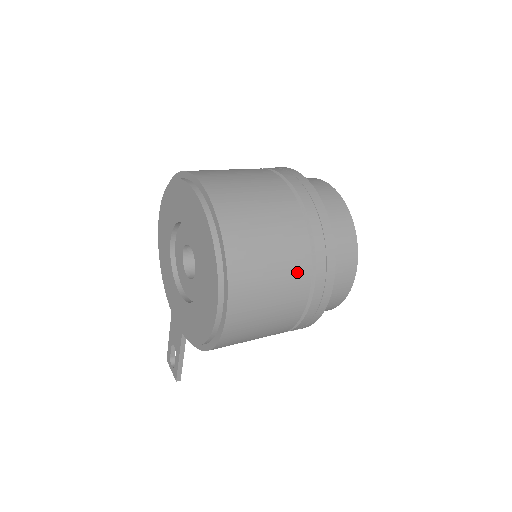
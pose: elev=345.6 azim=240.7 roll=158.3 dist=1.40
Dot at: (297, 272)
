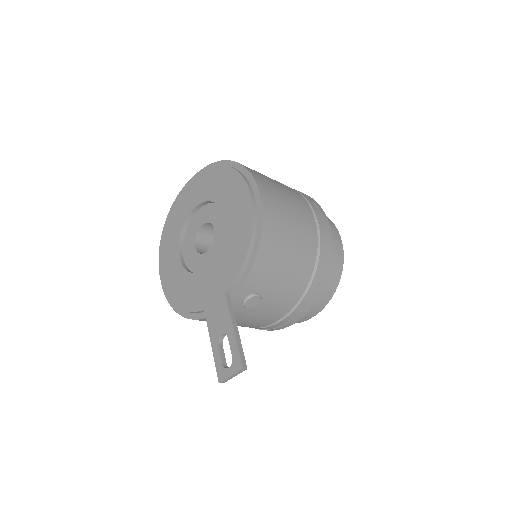
Dot at: (290, 189)
